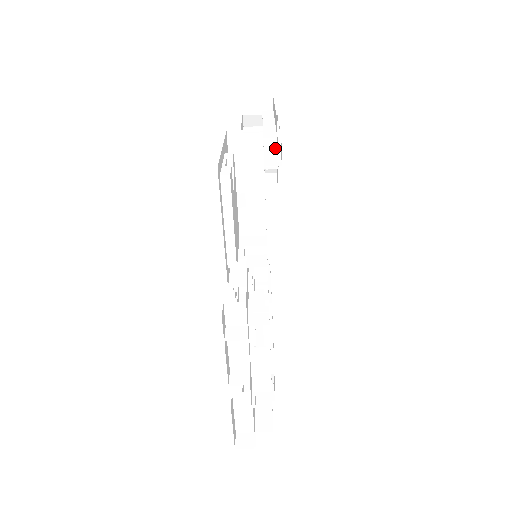
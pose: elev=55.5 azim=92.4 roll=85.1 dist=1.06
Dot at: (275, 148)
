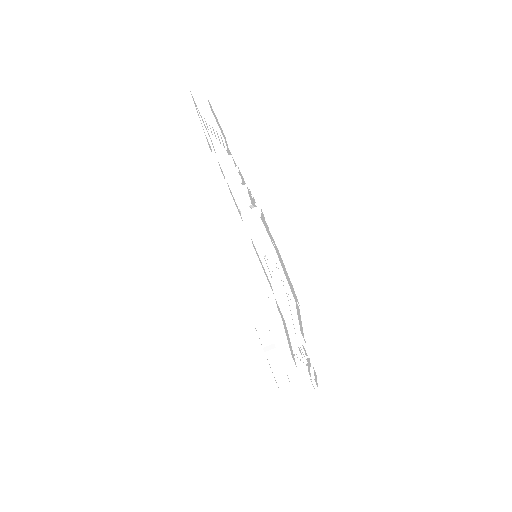
Dot at: occluded
